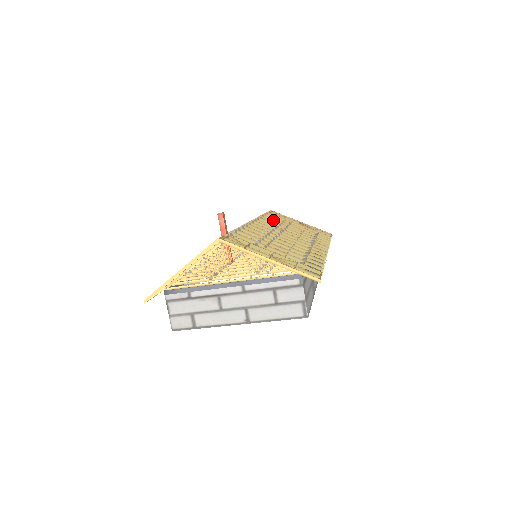
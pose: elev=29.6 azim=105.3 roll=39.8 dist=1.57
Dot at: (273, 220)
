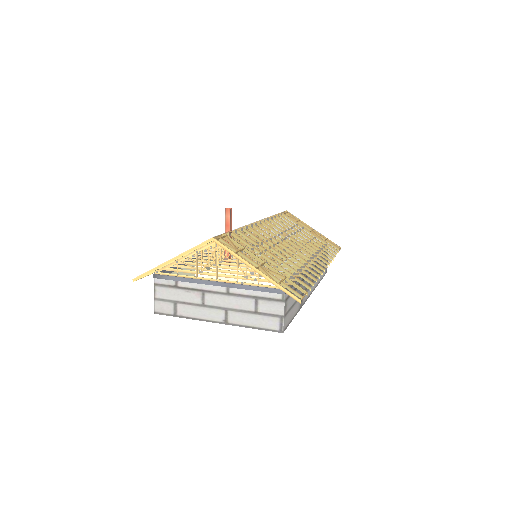
Dot at: (283, 223)
